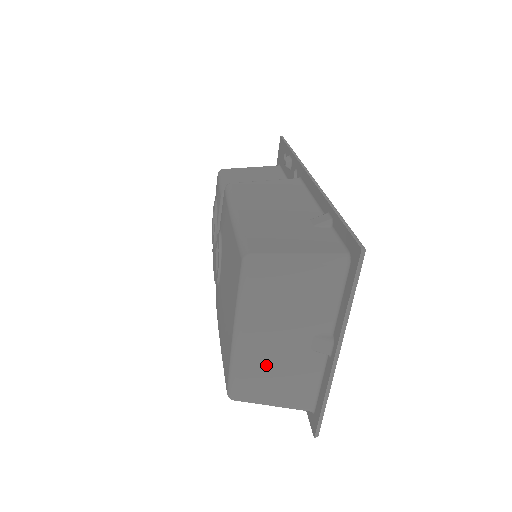
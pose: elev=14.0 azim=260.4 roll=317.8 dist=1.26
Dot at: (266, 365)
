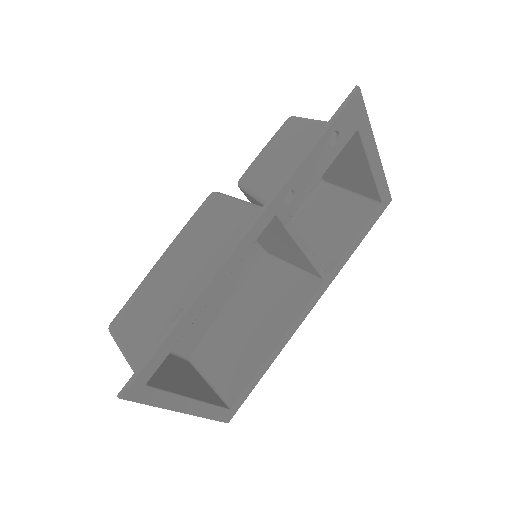
Dot at: occluded
